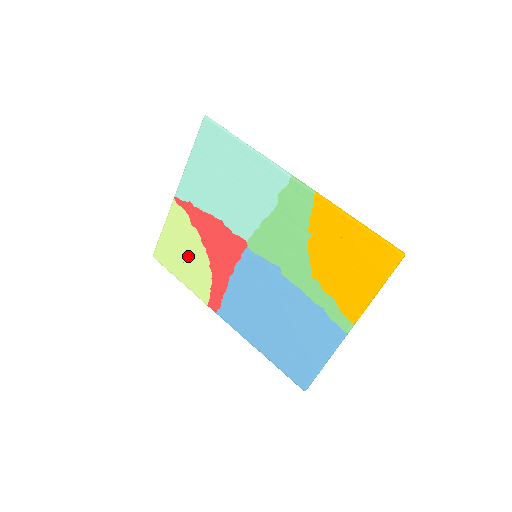
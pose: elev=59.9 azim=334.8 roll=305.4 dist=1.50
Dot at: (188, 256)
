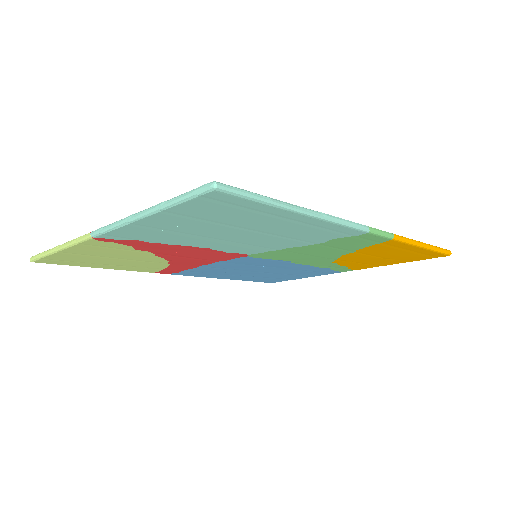
Dot at: (122, 261)
